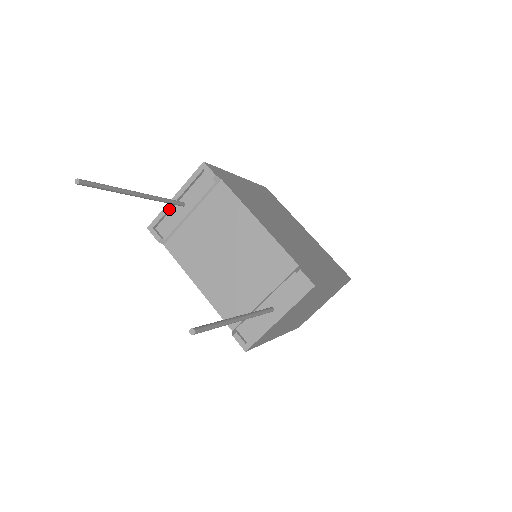
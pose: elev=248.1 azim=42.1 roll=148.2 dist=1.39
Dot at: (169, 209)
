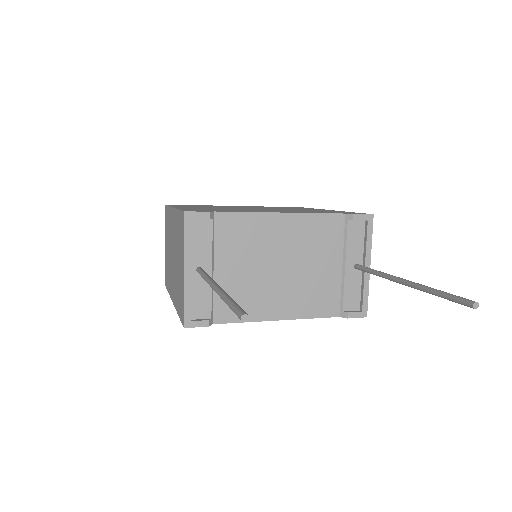
Dot at: (190, 288)
